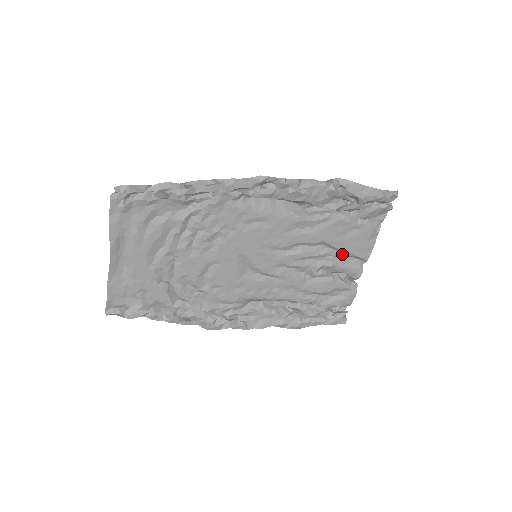
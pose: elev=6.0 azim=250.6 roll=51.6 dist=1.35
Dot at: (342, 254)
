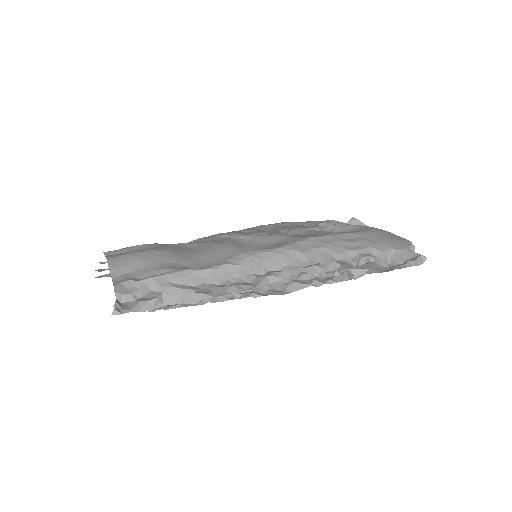
Dot at: occluded
